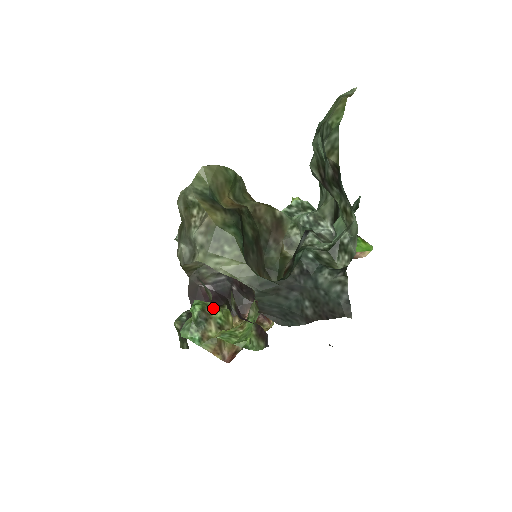
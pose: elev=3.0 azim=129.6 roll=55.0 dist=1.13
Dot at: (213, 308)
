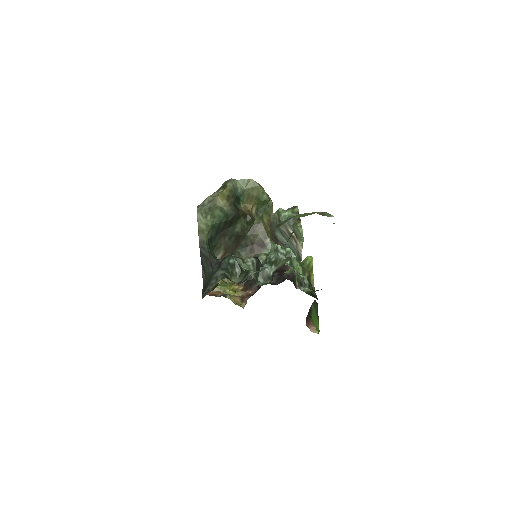
Dot at: occluded
